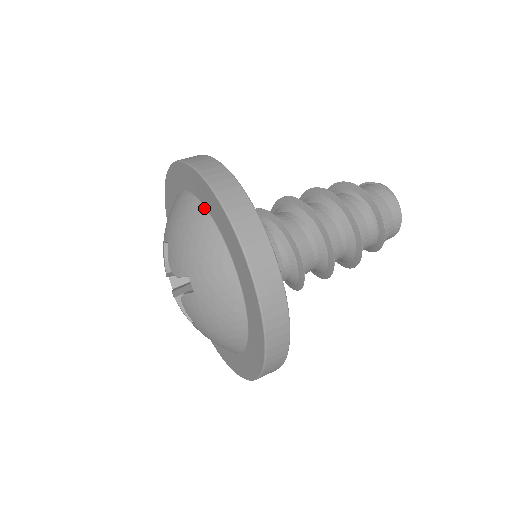
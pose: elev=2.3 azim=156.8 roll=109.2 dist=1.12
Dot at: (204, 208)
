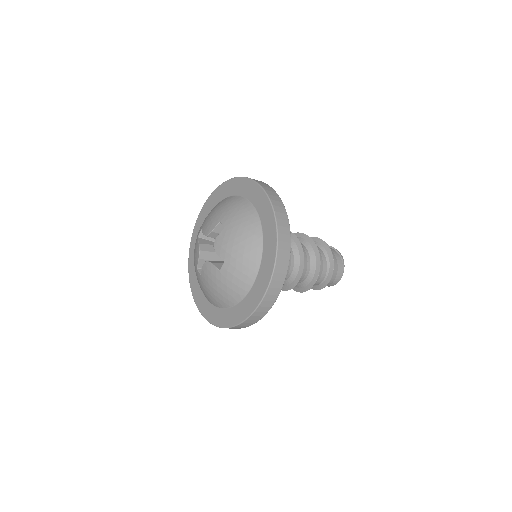
Dot at: (262, 240)
